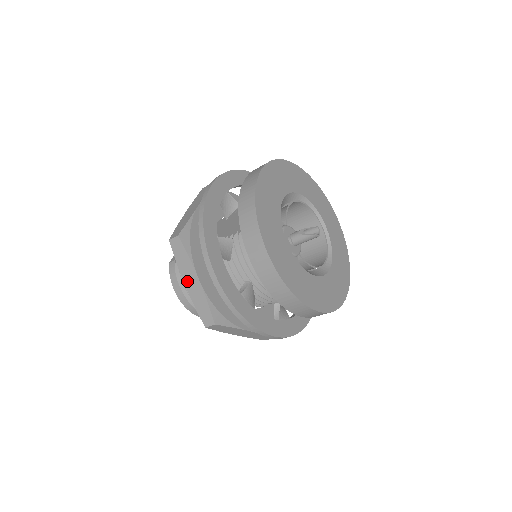
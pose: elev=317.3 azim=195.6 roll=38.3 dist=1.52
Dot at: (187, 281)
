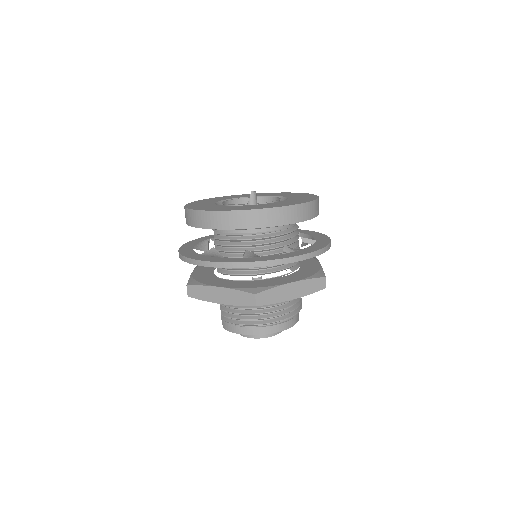
Dot at: (218, 300)
